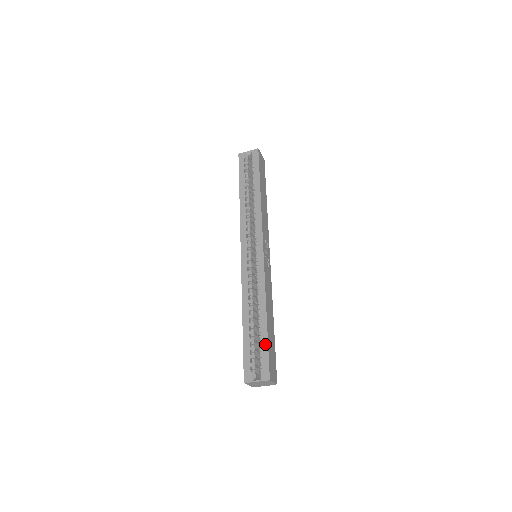
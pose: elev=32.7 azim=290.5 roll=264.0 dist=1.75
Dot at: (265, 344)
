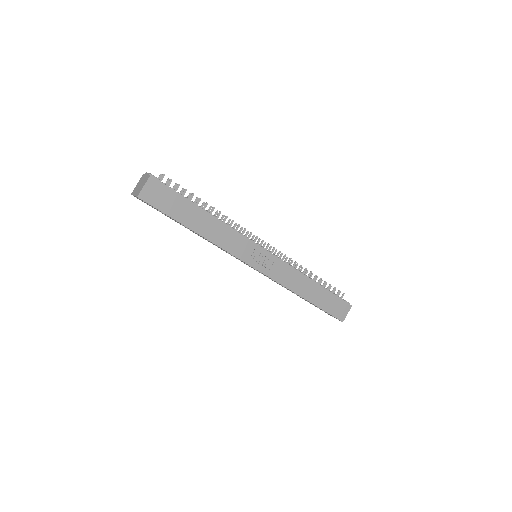
Dot at: occluded
